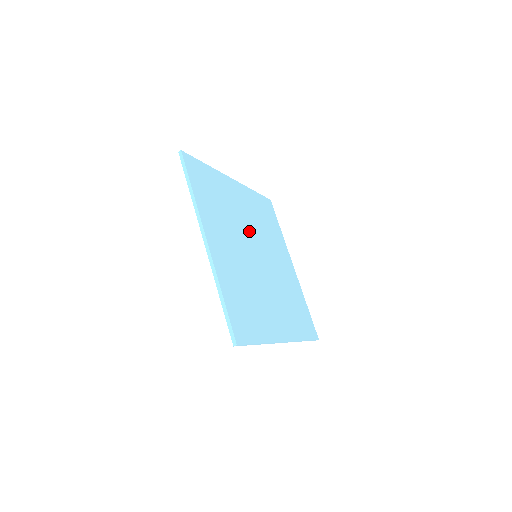
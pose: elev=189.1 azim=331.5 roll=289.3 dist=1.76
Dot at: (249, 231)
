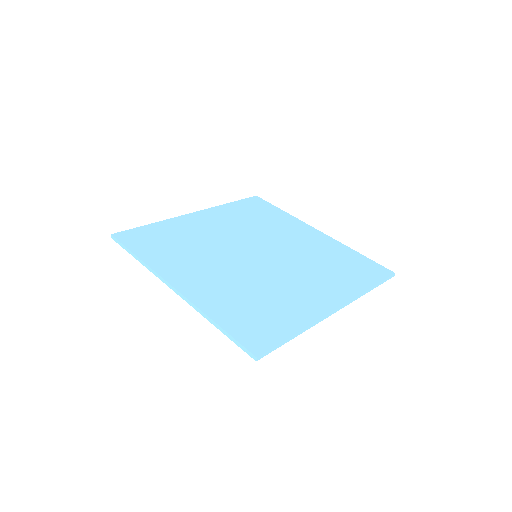
Dot at: (234, 241)
